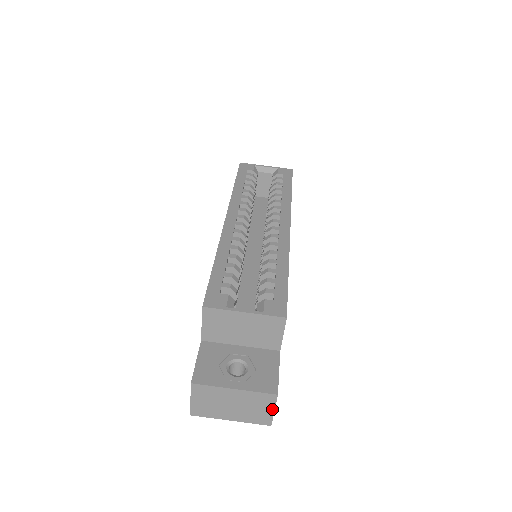
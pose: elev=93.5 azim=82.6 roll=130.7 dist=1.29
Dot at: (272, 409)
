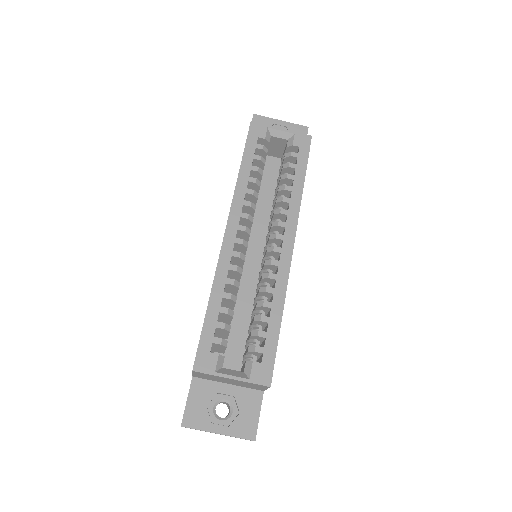
Dot at: (250, 440)
